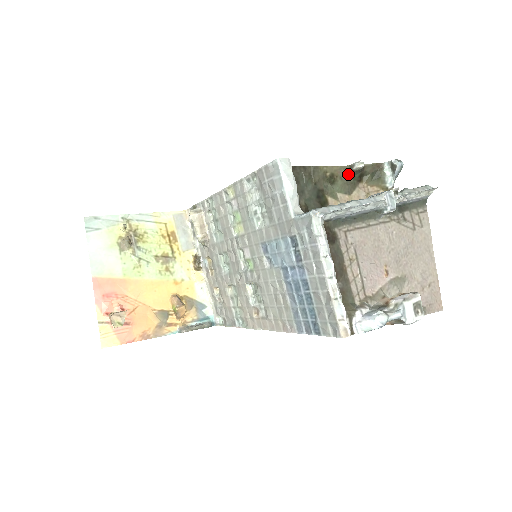
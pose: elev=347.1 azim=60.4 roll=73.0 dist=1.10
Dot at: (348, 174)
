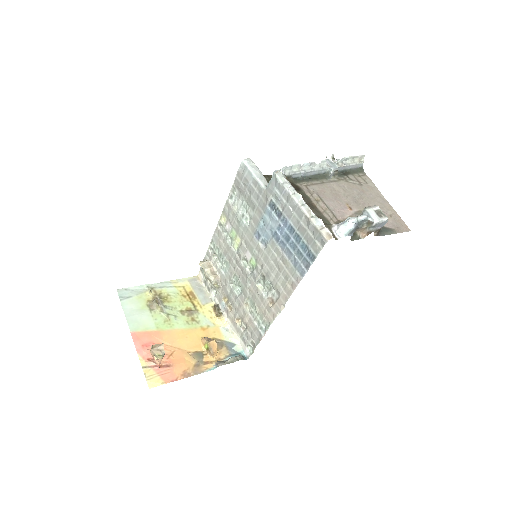
Dot at: occluded
